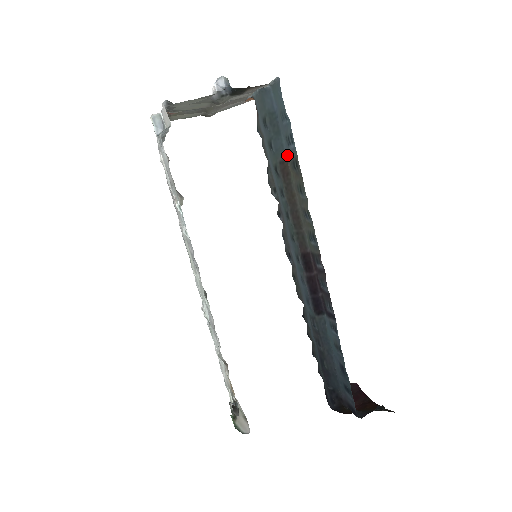
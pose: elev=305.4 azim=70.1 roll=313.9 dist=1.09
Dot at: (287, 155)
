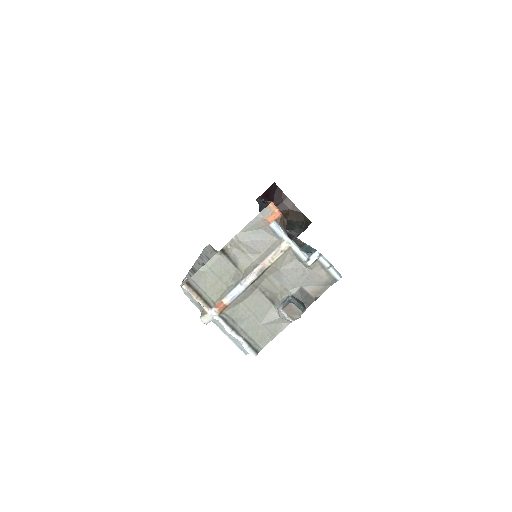
Dot at: occluded
